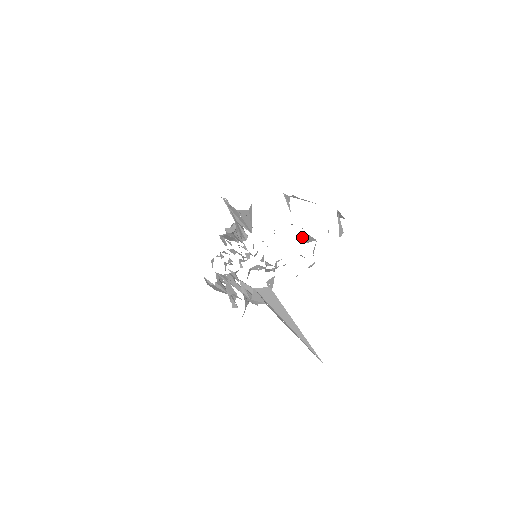
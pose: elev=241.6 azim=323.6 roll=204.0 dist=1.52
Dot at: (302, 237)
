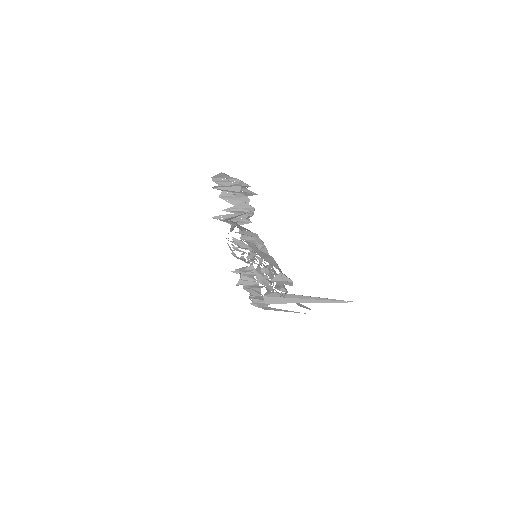
Dot at: (269, 268)
